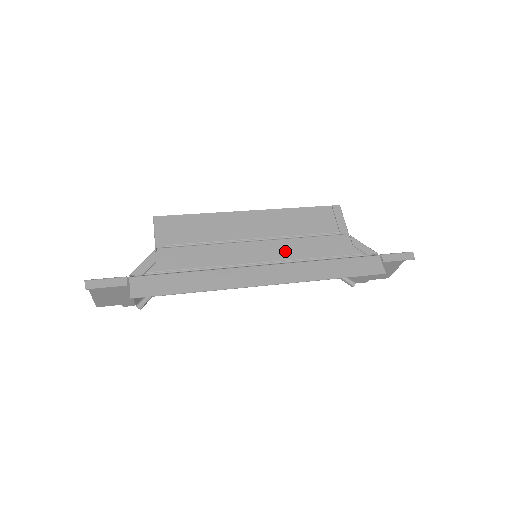
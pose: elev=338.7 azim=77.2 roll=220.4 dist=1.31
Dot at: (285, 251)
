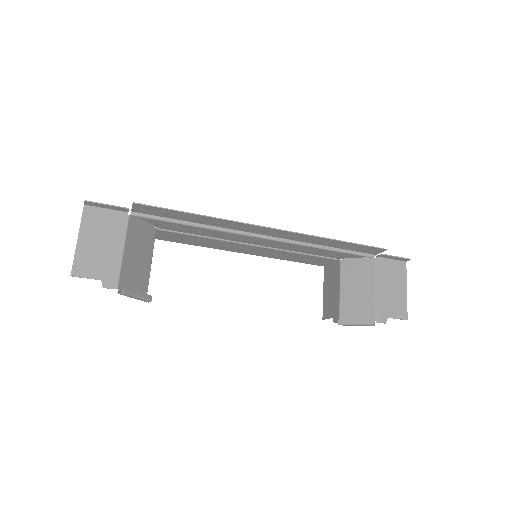
Dot at: (284, 244)
